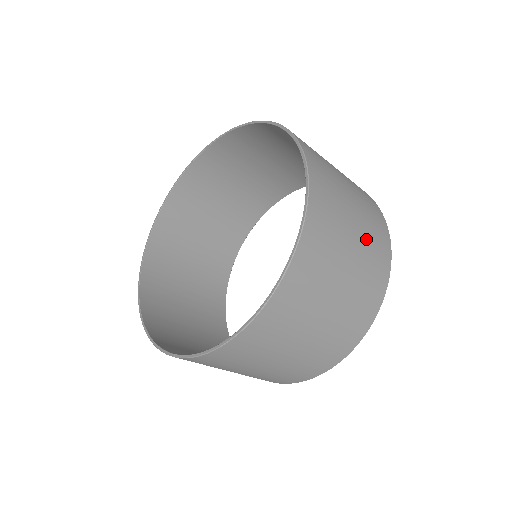
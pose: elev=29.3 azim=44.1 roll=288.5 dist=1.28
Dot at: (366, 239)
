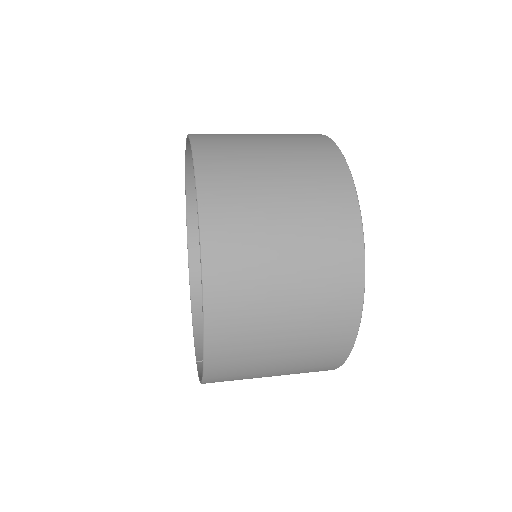
Dot at: (311, 281)
